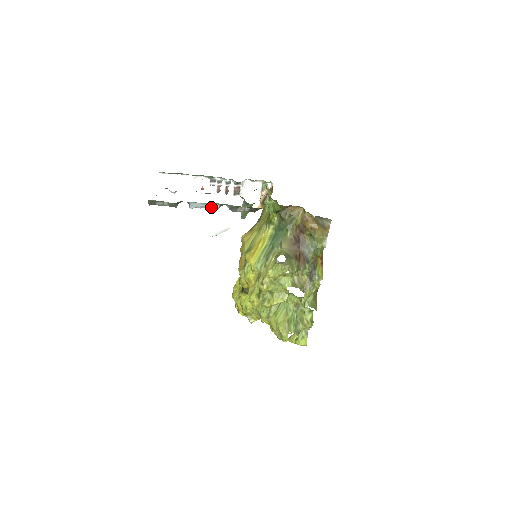
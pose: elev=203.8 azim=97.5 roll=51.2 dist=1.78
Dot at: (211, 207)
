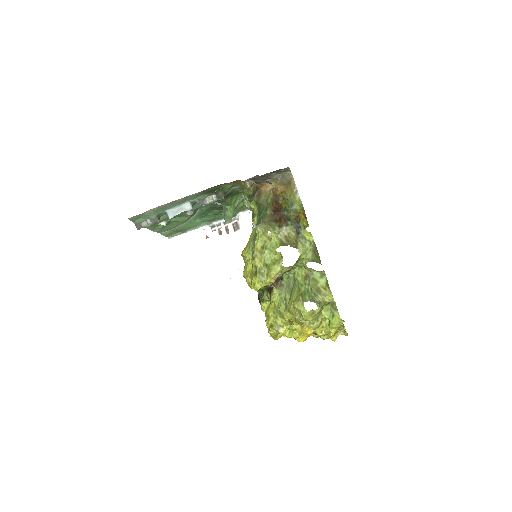
Dot at: (185, 209)
